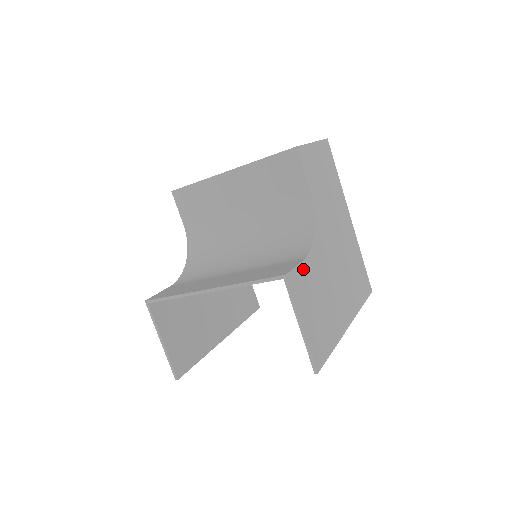
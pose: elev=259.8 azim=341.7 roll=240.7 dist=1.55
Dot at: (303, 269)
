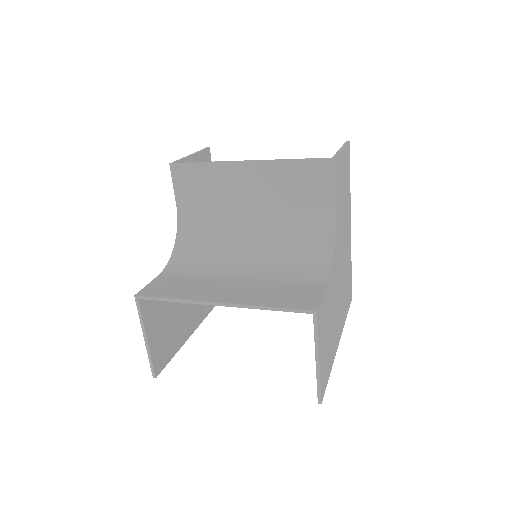
Dot at: (325, 298)
